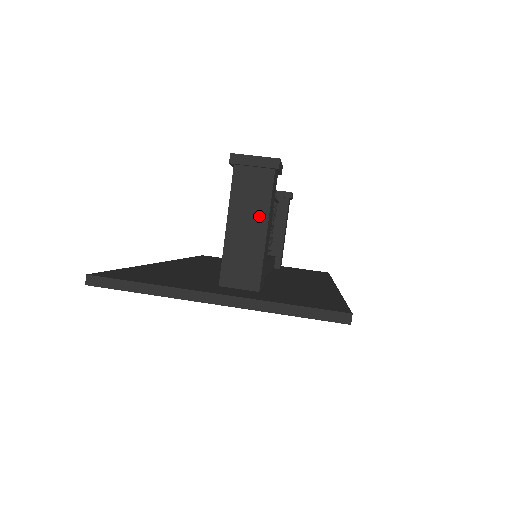
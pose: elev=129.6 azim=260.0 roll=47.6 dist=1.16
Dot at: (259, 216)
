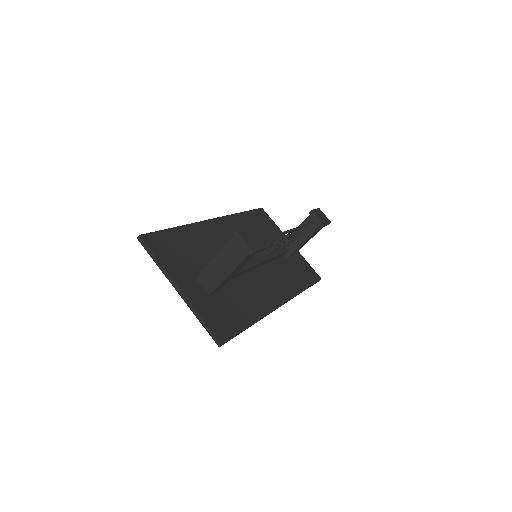
Dot at: (230, 266)
